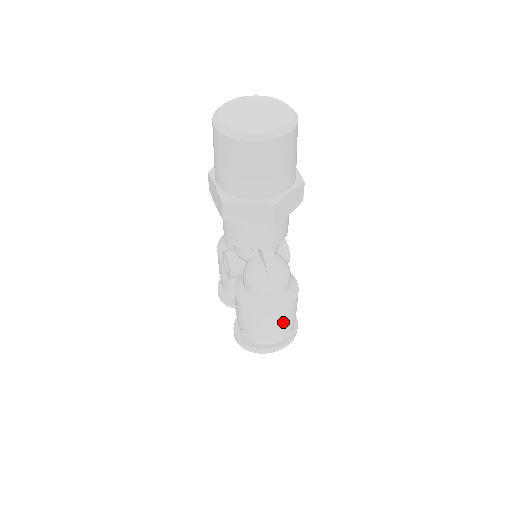
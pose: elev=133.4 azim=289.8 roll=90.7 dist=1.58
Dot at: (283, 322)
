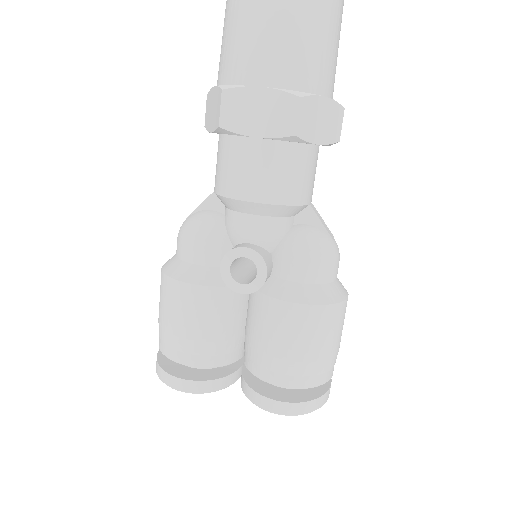
Dot at: occluded
